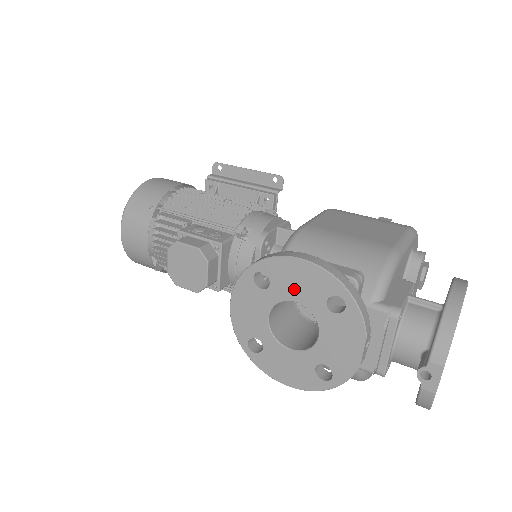
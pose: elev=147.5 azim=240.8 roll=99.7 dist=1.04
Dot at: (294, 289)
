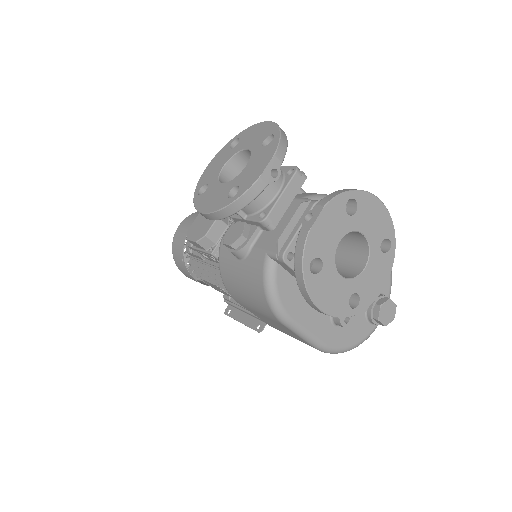
Dot at: (250, 141)
